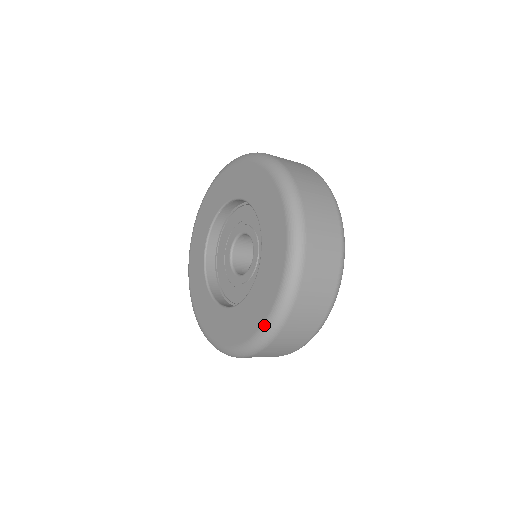
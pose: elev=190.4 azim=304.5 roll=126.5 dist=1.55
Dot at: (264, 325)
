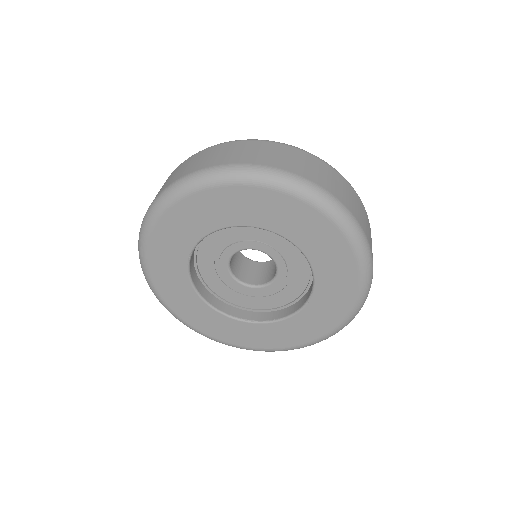
Dot at: (313, 343)
